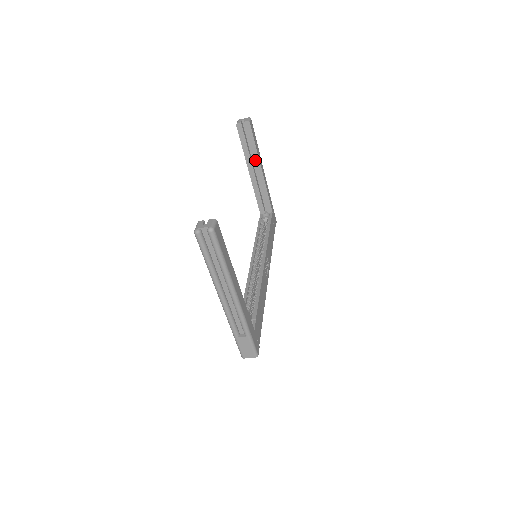
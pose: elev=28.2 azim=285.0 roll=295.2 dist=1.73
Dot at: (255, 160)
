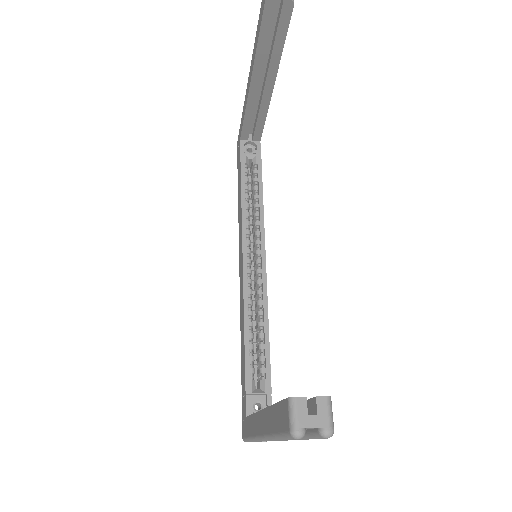
Dot at: (270, 68)
